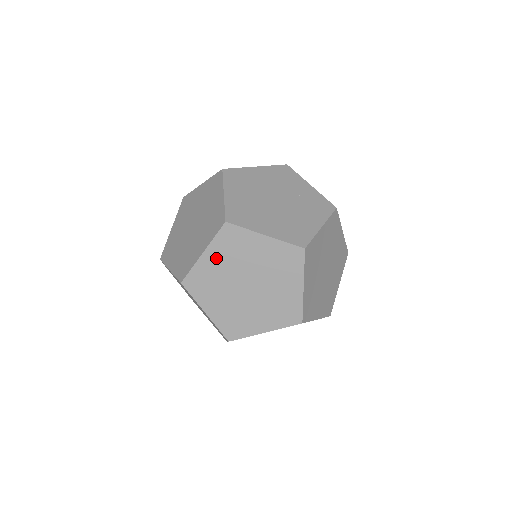
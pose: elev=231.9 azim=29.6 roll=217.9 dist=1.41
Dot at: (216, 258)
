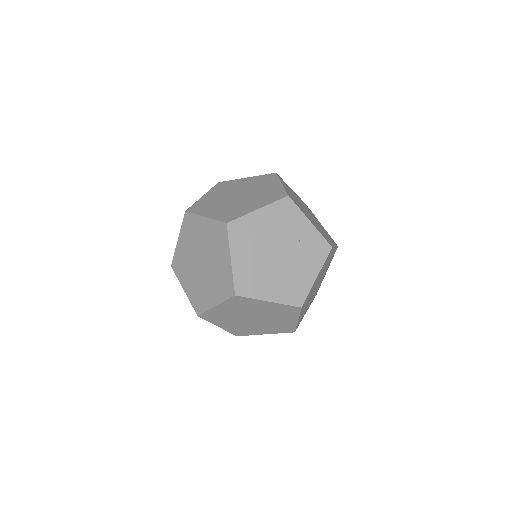
Dot at: (227, 308)
